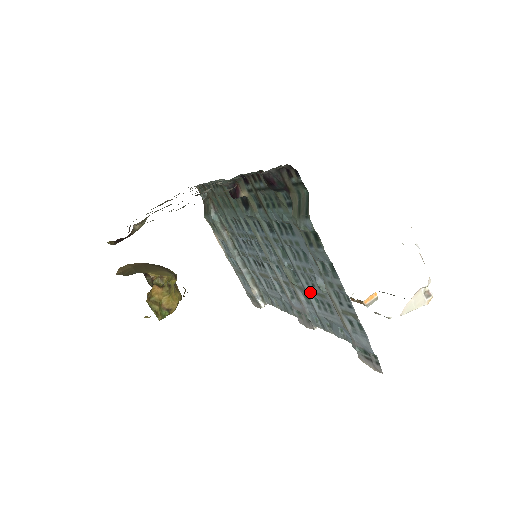
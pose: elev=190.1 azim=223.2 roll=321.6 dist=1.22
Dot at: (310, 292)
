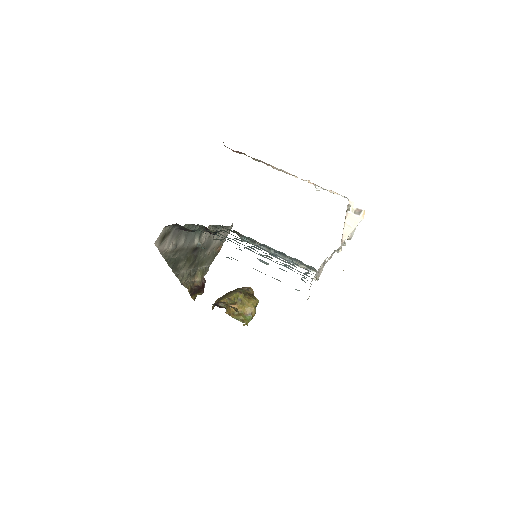
Dot at: occluded
